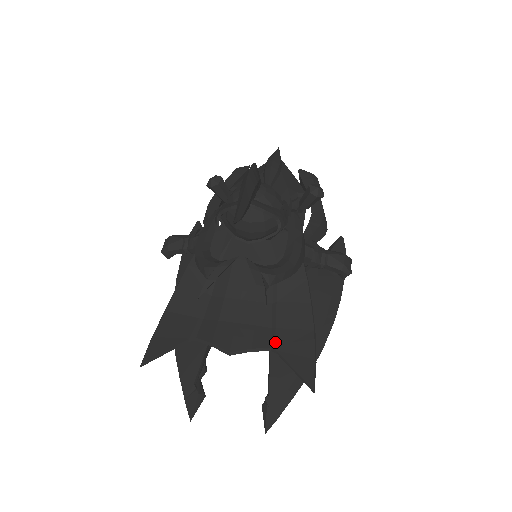
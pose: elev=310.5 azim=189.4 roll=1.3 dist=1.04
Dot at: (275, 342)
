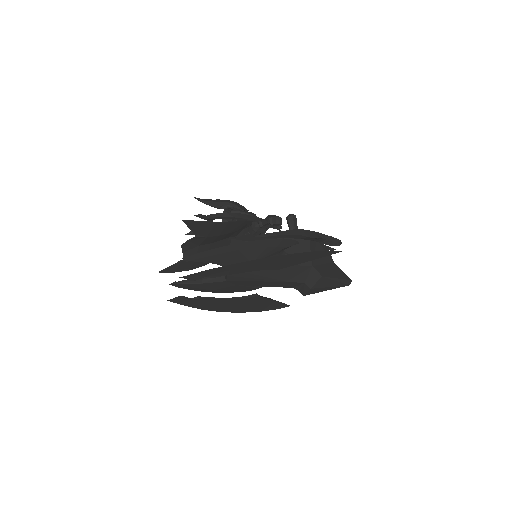
Dot at: (199, 234)
